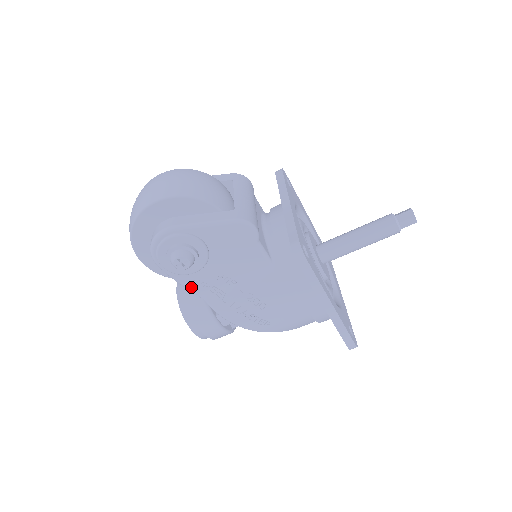
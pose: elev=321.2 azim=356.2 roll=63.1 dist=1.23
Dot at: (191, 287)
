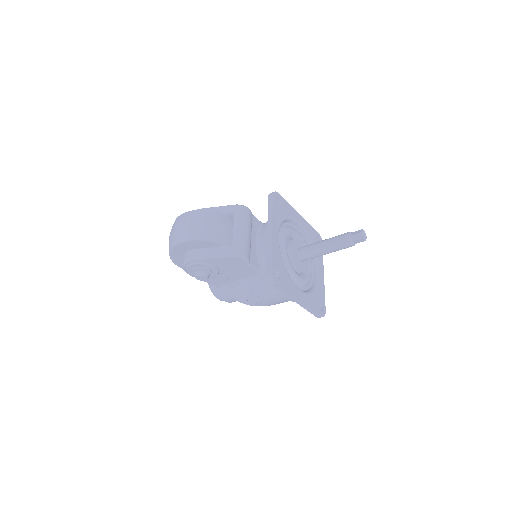
Dot at: (211, 283)
